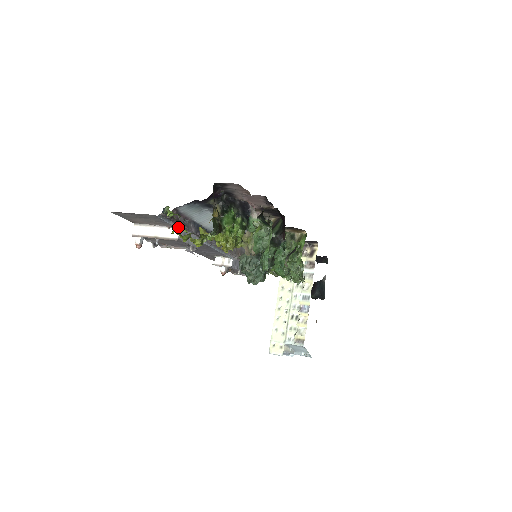
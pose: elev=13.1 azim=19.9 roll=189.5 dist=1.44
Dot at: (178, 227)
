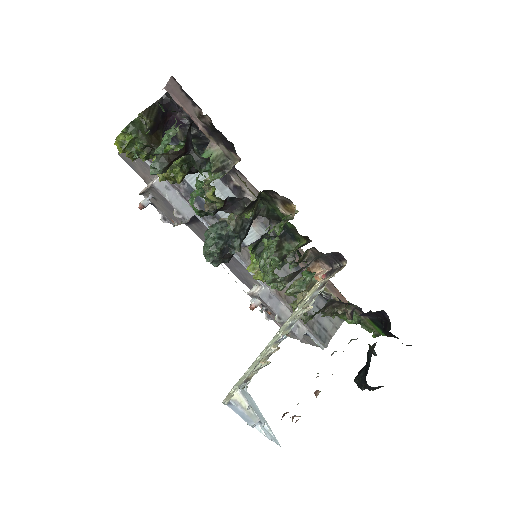
Dot at: occluded
